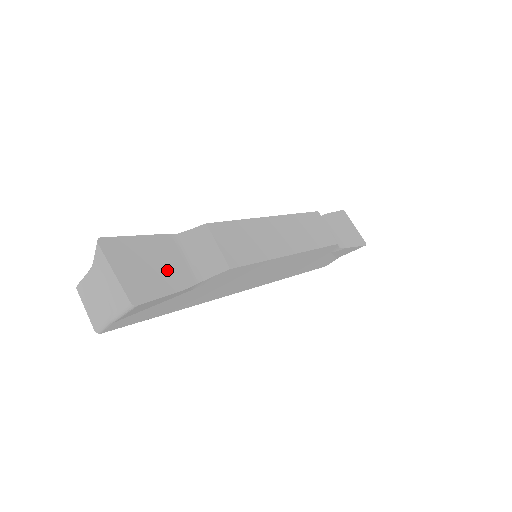
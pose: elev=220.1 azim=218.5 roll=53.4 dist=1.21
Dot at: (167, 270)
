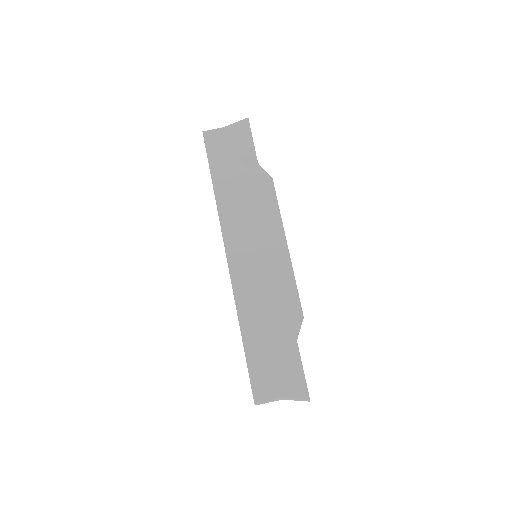
Dot at: occluded
